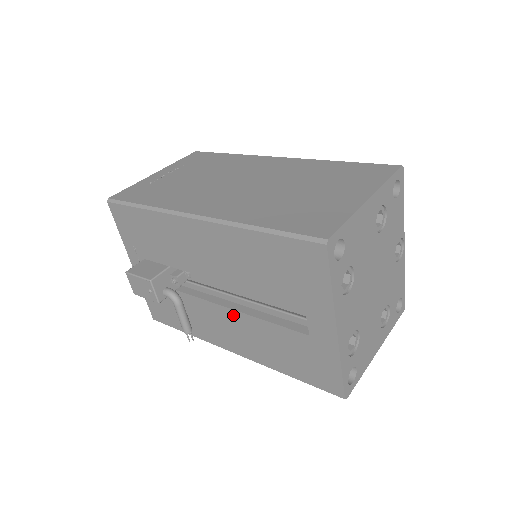
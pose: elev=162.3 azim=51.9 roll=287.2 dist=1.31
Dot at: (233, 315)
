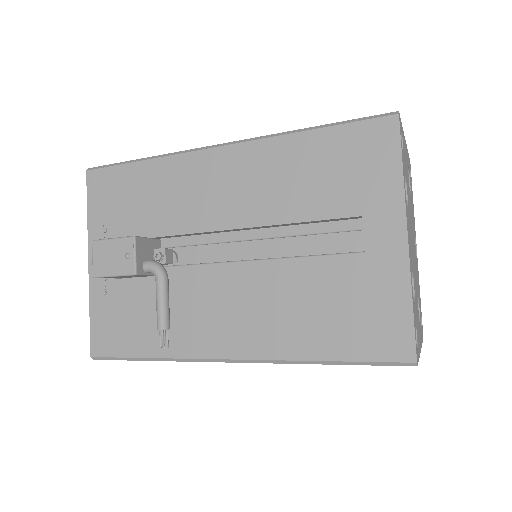
Dot at: (245, 281)
